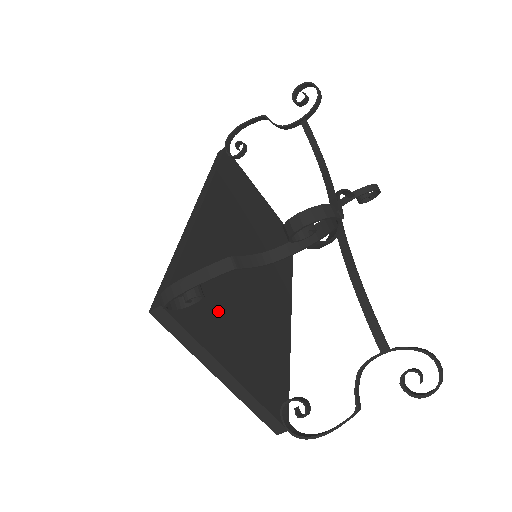
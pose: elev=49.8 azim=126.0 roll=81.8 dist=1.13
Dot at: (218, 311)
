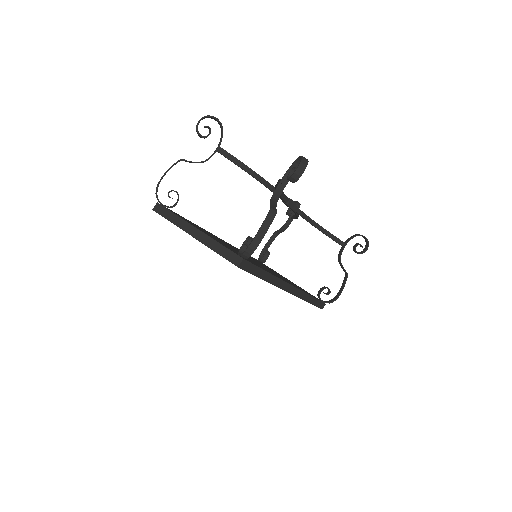
Dot at: occluded
